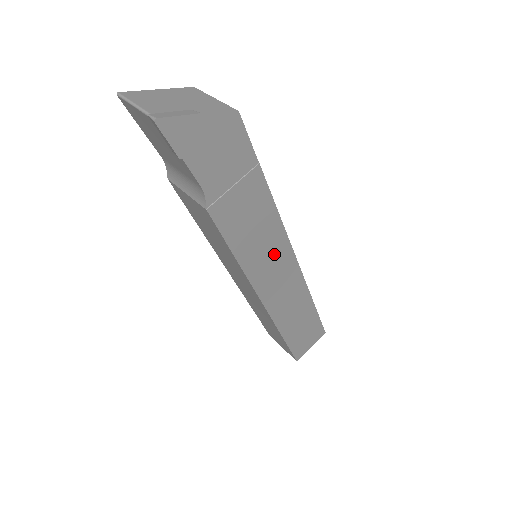
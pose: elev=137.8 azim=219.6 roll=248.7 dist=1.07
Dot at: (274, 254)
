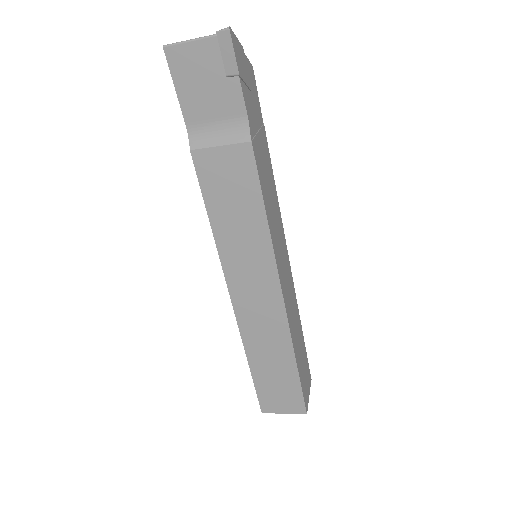
Dot at: (279, 234)
